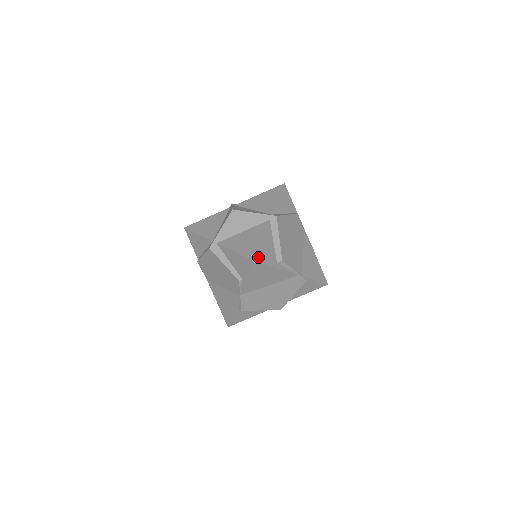
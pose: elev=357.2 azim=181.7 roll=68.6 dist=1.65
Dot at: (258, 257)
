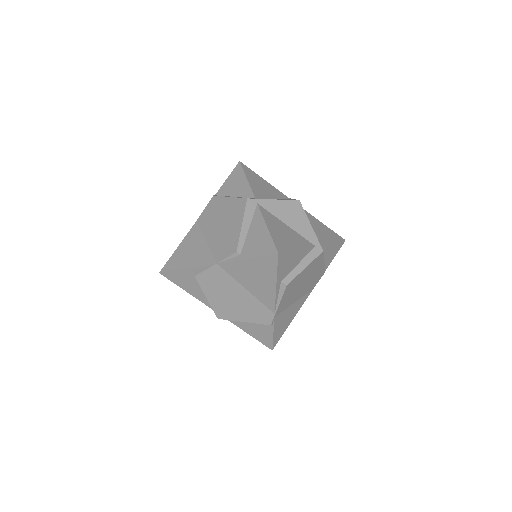
Dot at: (282, 256)
